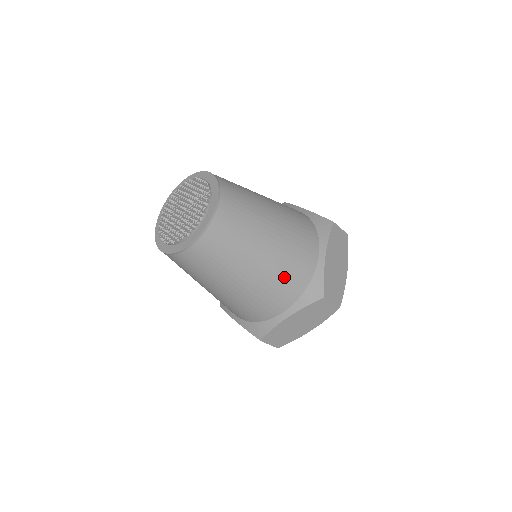
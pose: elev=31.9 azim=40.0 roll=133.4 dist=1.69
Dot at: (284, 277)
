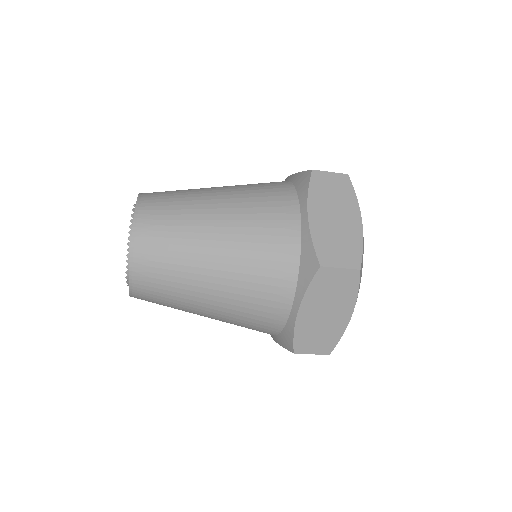
Dot at: (260, 264)
